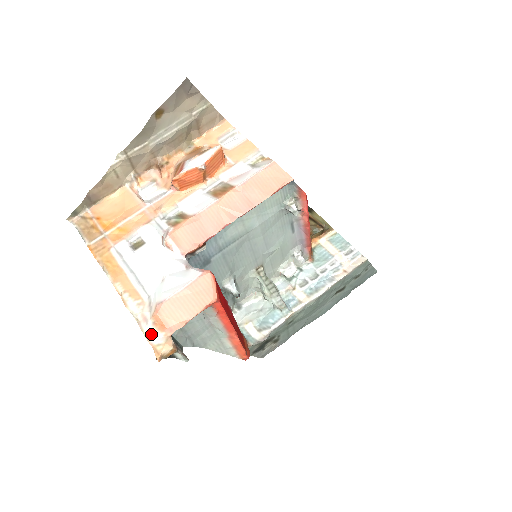
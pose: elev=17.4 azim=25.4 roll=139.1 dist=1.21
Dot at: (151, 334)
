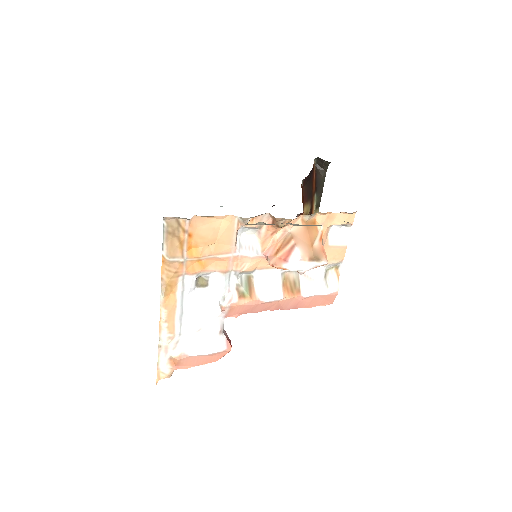
Dot at: (163, 363)
